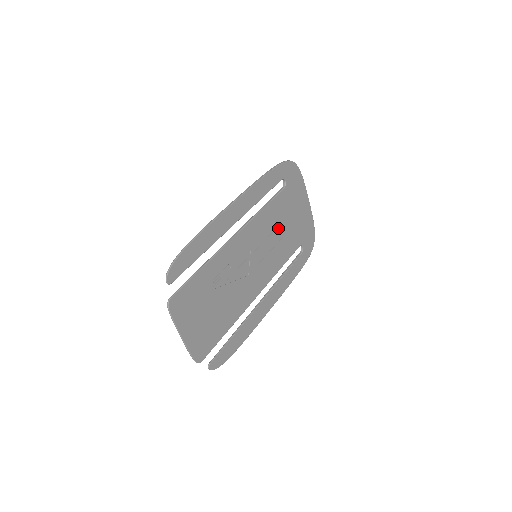
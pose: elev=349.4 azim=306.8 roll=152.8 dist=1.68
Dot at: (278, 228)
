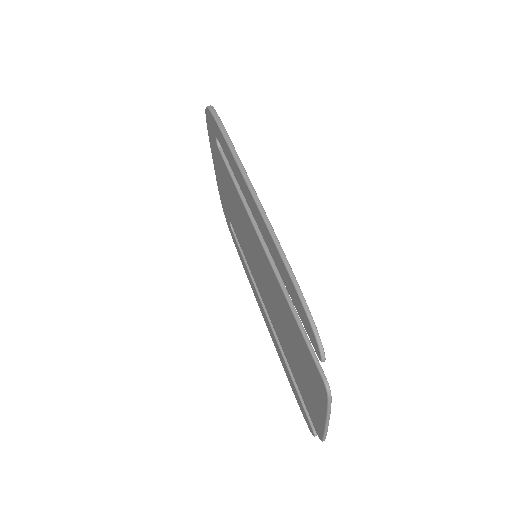
Dot at: occluded
